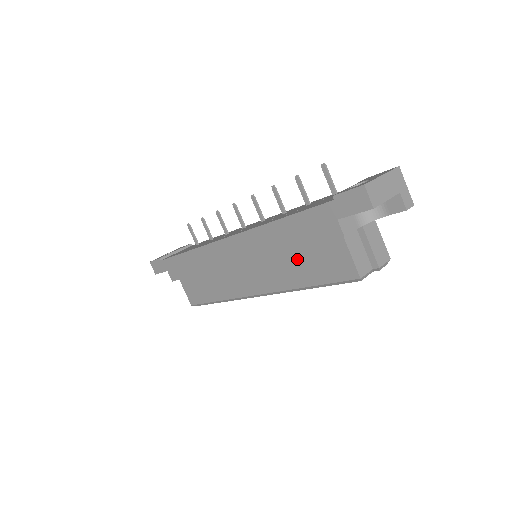
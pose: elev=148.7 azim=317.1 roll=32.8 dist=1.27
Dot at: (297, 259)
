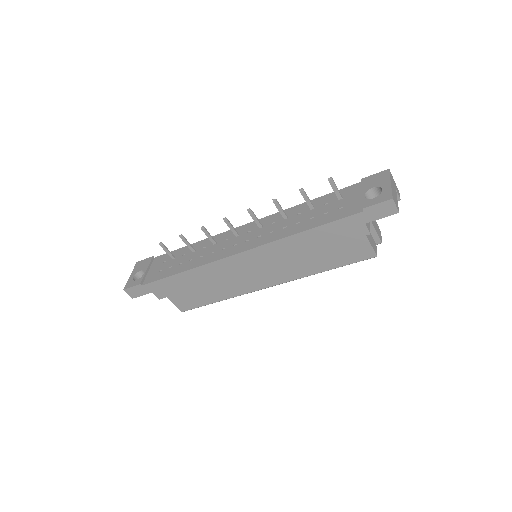
Dot at: (316, 254)
